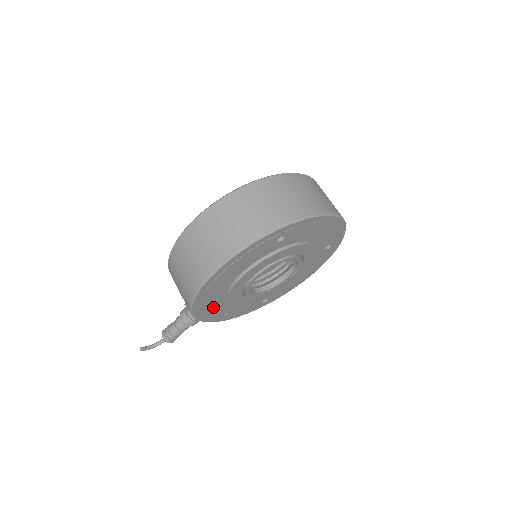
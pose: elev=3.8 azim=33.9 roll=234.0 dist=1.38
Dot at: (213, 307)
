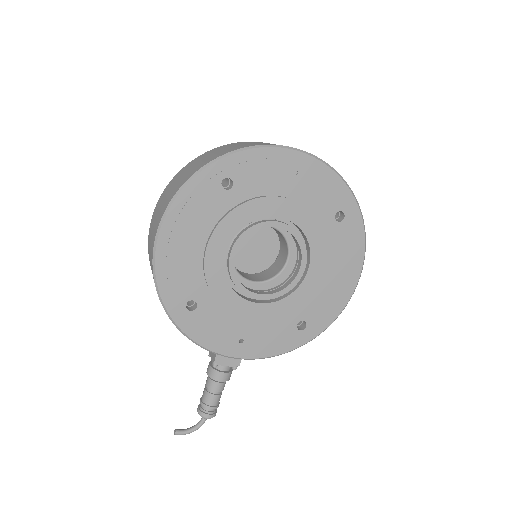
Dot at: (204, 317)
